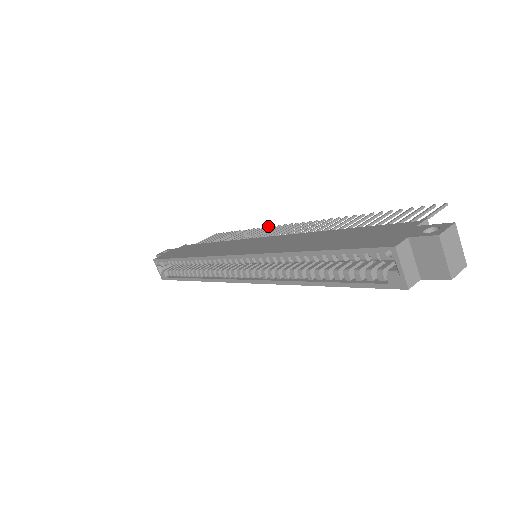
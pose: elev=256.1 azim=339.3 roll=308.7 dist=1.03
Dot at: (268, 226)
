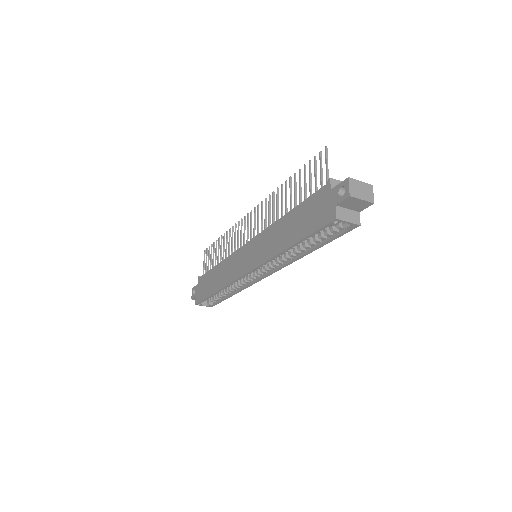
Dot at: occluded
